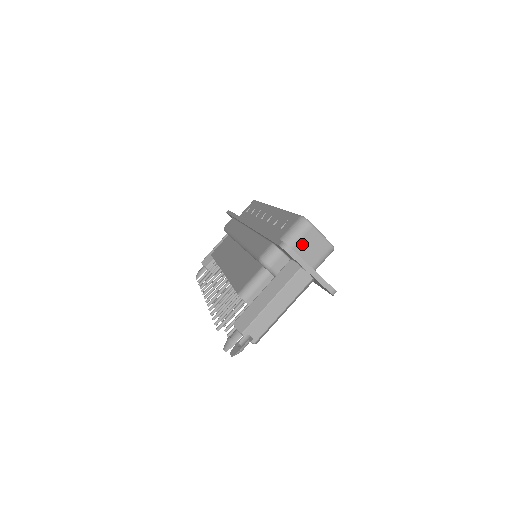
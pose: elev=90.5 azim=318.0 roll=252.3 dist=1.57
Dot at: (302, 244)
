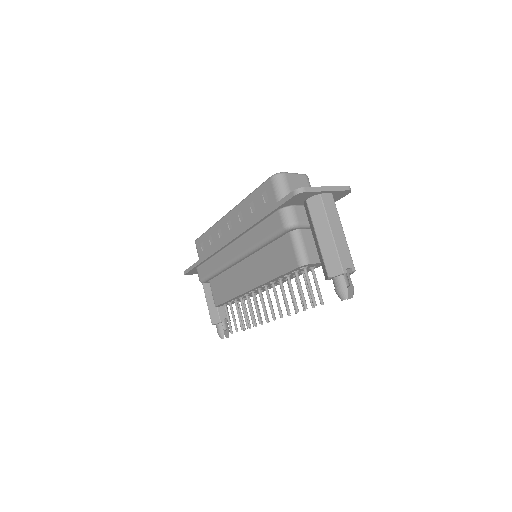
Dot at: occluded
